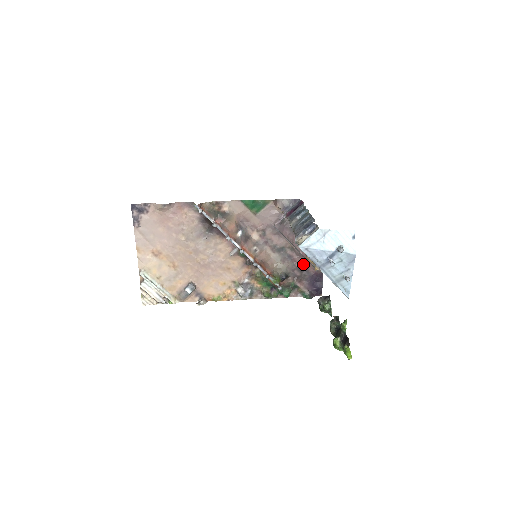
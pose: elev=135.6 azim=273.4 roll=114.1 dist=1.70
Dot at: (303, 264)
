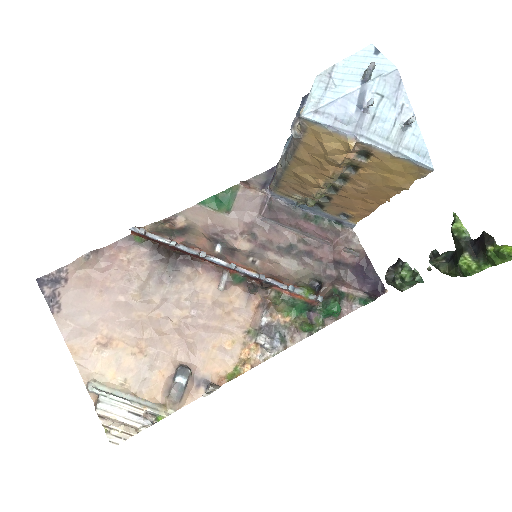
Dot at: (332, 256)
